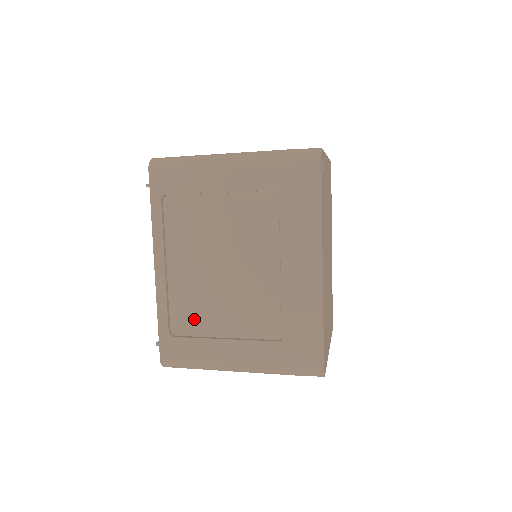
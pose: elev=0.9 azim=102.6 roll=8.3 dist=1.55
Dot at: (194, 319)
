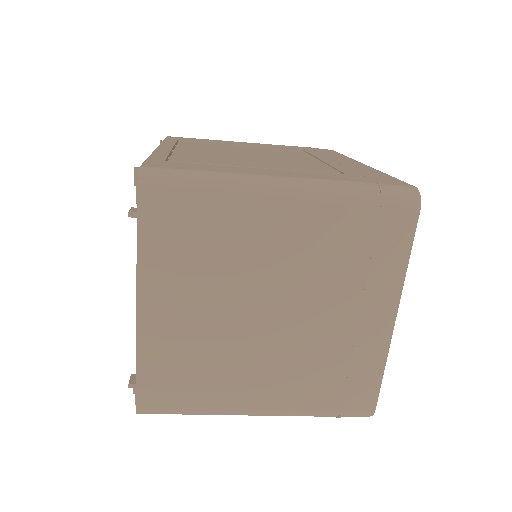
Dot at: (209, 160)
